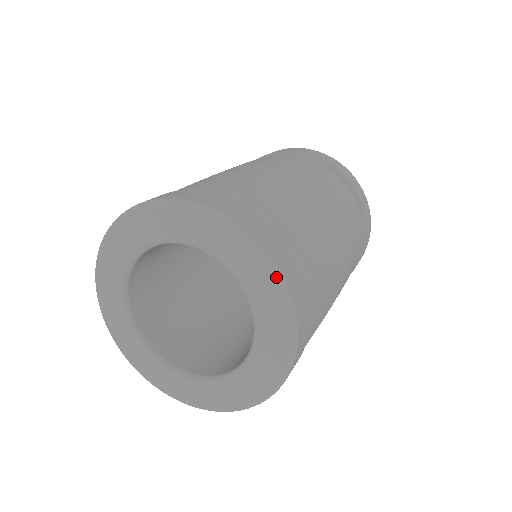
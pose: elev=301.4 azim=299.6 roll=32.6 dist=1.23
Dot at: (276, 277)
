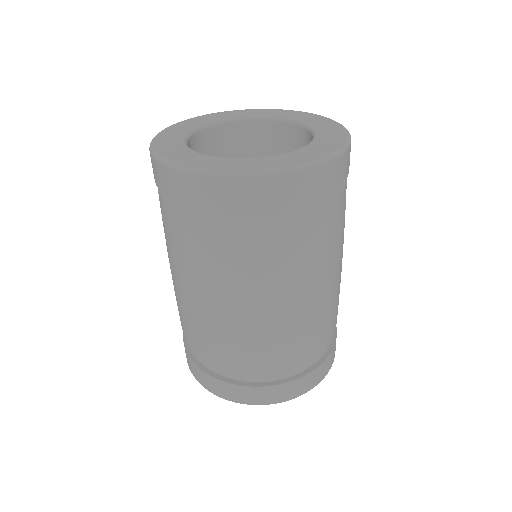
Dot at: (315, 114)
